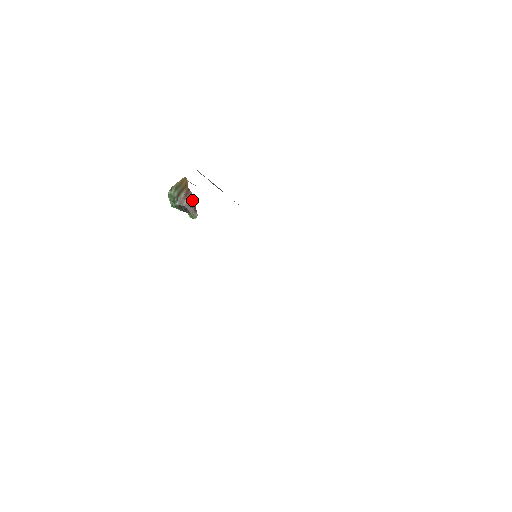
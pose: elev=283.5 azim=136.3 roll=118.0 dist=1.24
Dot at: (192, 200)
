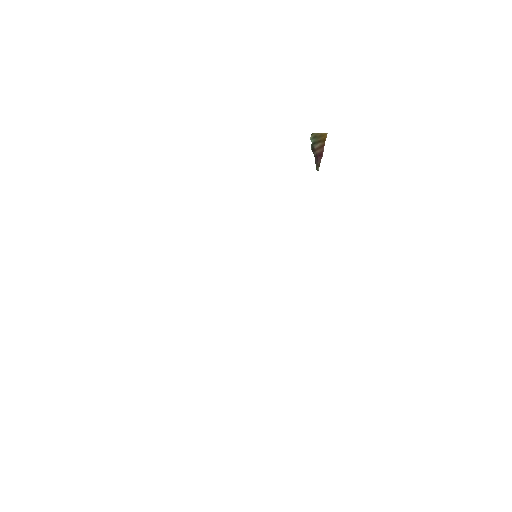
Dot at: (321, 156)
